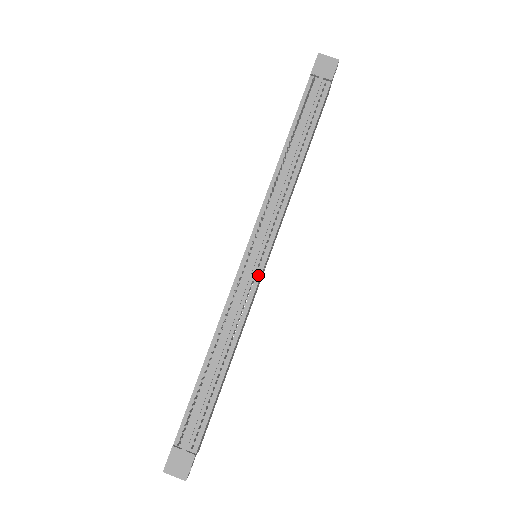
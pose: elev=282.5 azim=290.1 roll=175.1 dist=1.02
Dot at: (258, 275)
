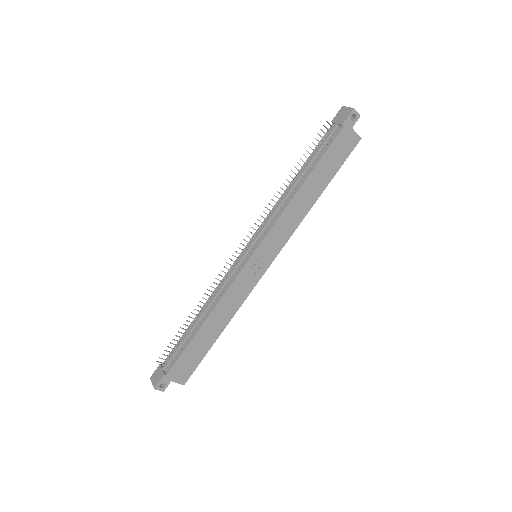
Dot at: (243, 266)
